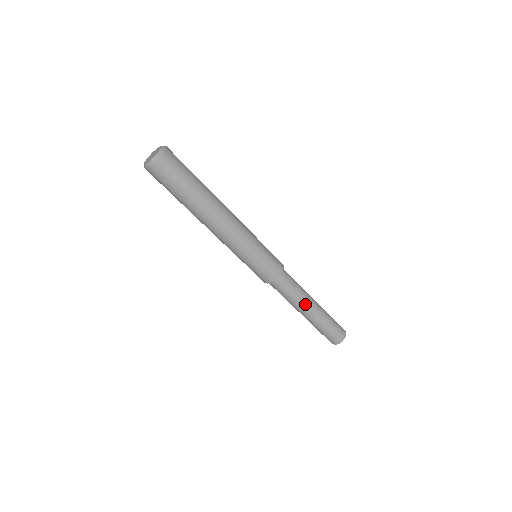
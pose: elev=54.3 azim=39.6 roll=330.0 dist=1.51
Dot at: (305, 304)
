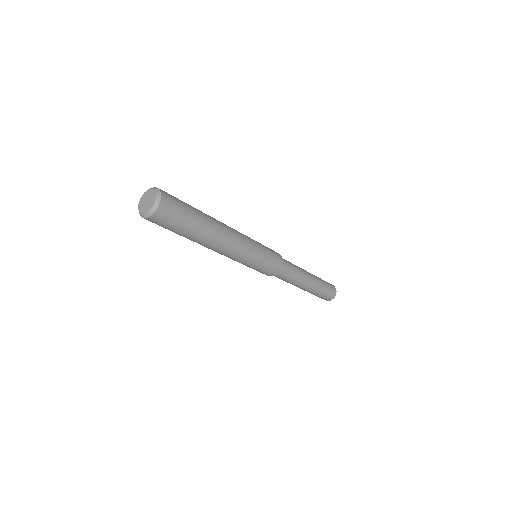
Dot at: (305, 278)
